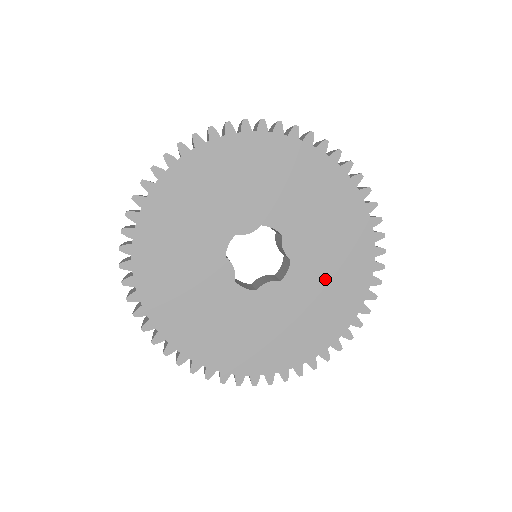
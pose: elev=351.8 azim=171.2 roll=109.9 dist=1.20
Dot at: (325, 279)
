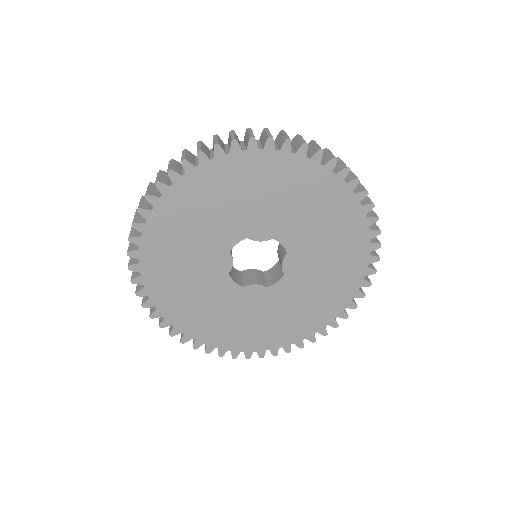
Dot at: (304, 299)
